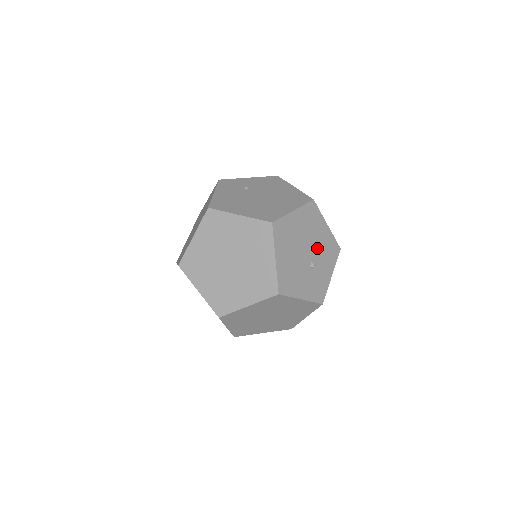
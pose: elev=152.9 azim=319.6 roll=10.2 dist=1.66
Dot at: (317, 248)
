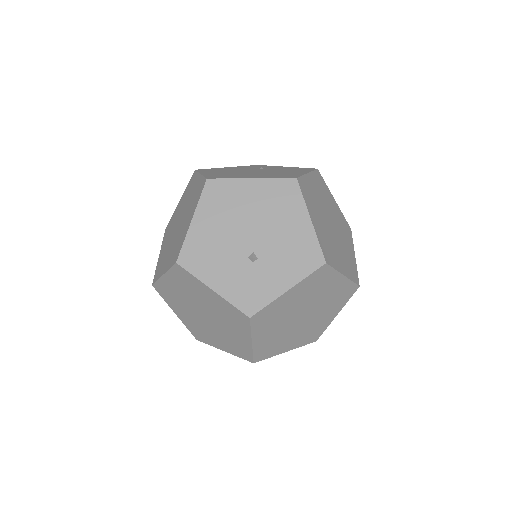
Dot at: (274, 240)
